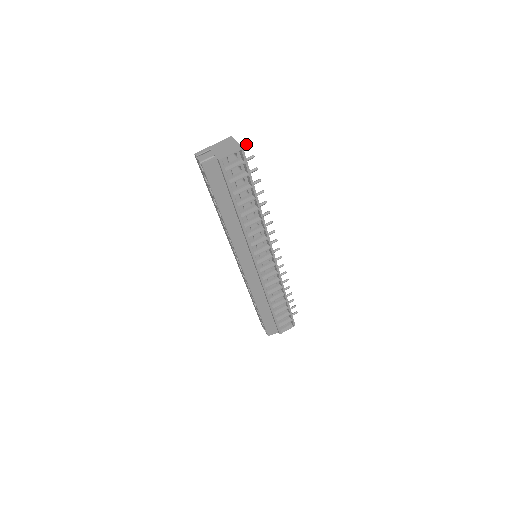
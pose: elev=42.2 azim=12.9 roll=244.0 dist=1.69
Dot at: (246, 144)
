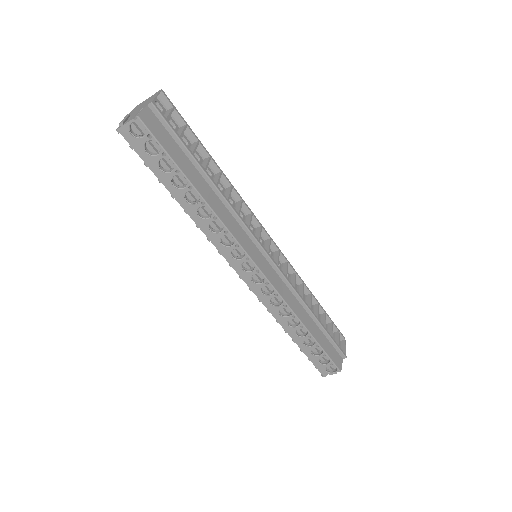
Dot at: occluded
